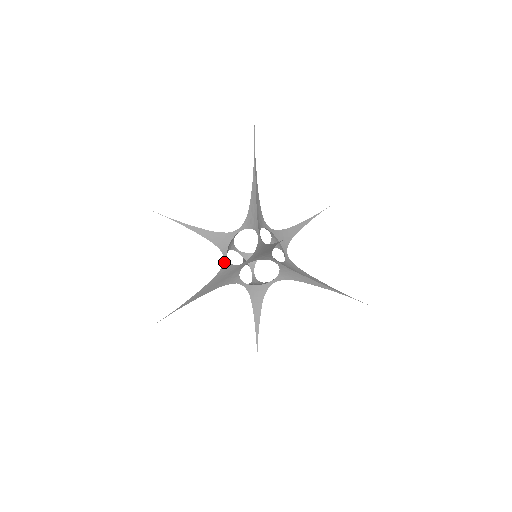
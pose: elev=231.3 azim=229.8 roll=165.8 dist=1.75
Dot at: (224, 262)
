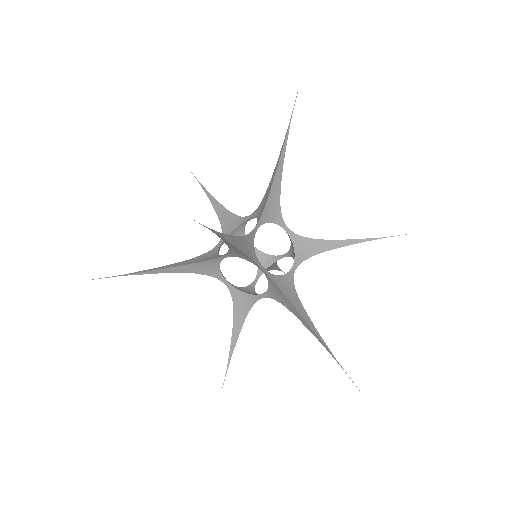
Dot at: (214, 247)
